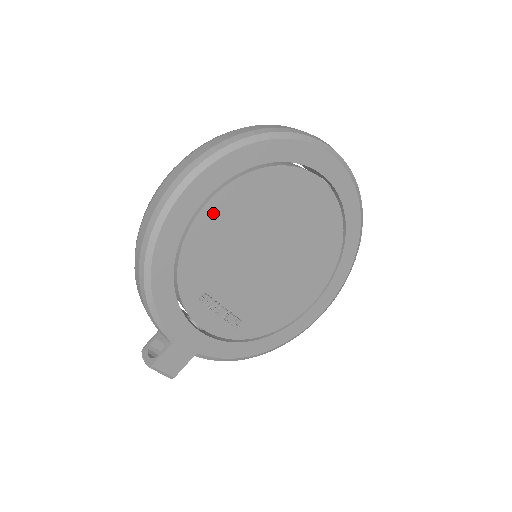
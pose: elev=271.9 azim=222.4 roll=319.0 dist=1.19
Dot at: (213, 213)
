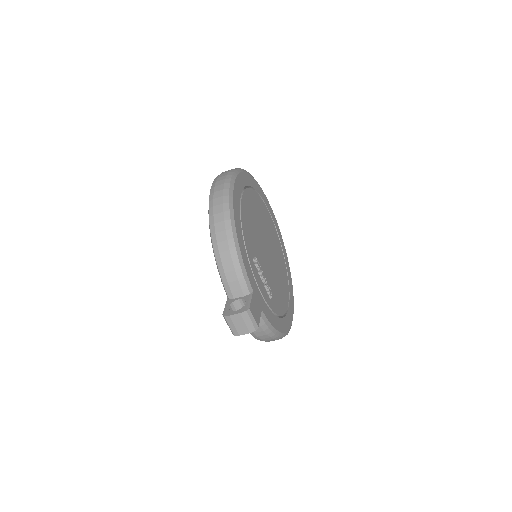
Dot at: (245, 203)
